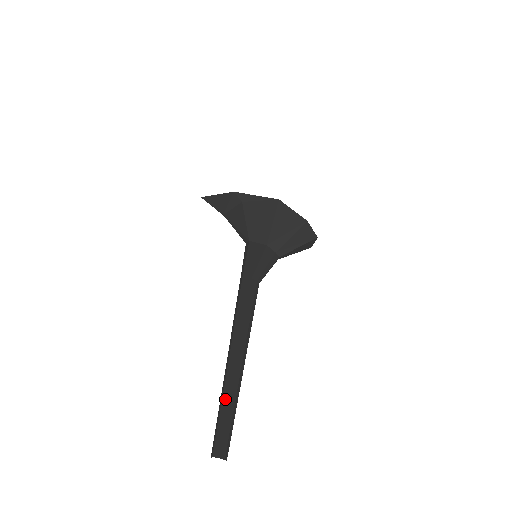
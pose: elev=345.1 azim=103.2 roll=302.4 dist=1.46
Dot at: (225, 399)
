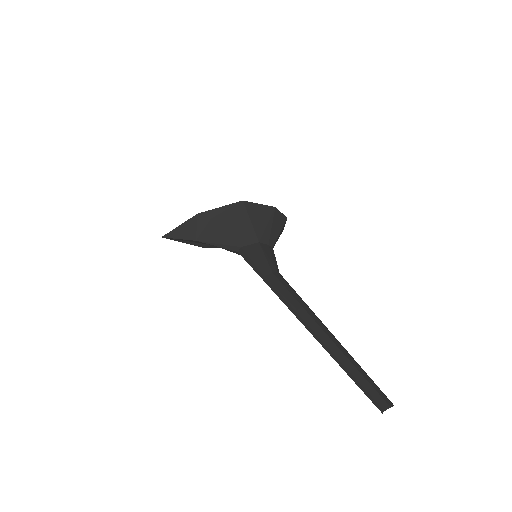
Dot at: (349, 366)
